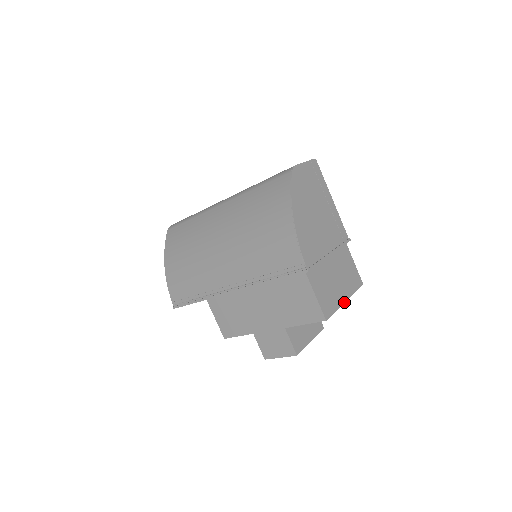
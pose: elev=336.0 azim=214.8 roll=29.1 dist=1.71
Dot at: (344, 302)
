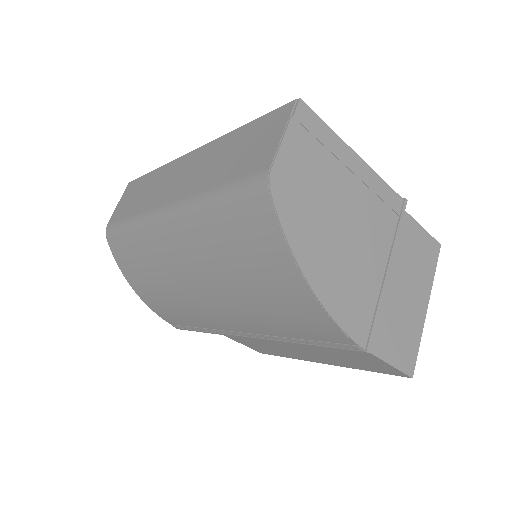
Dot at: (425, 313)
